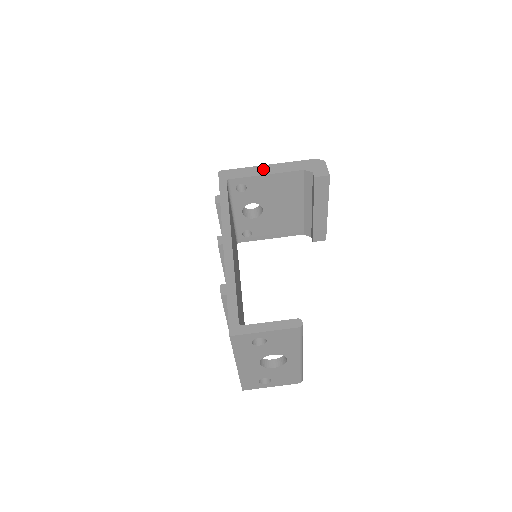
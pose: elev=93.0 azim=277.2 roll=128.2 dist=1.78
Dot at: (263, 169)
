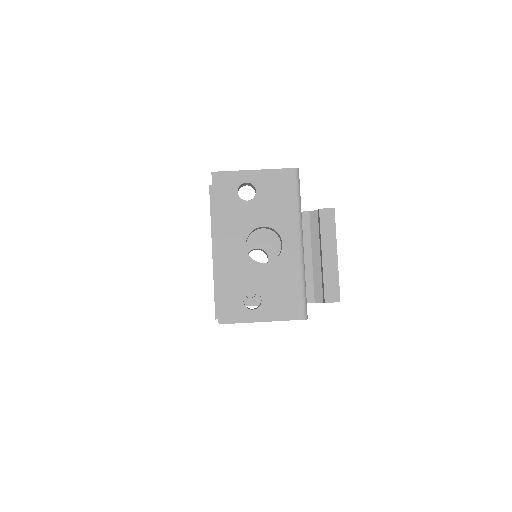
Dot at: occluded
